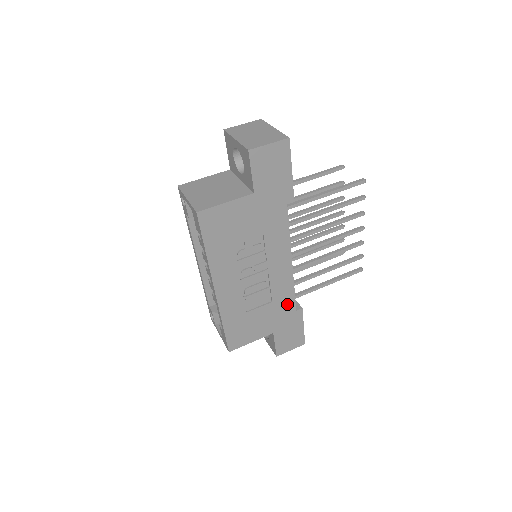
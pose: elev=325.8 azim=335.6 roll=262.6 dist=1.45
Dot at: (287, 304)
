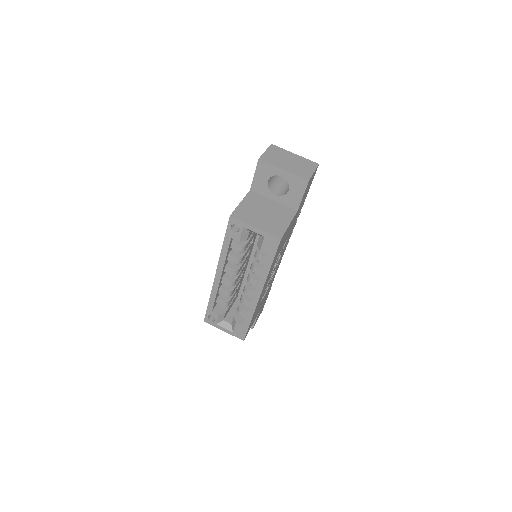
Dot at: (270, 286)
